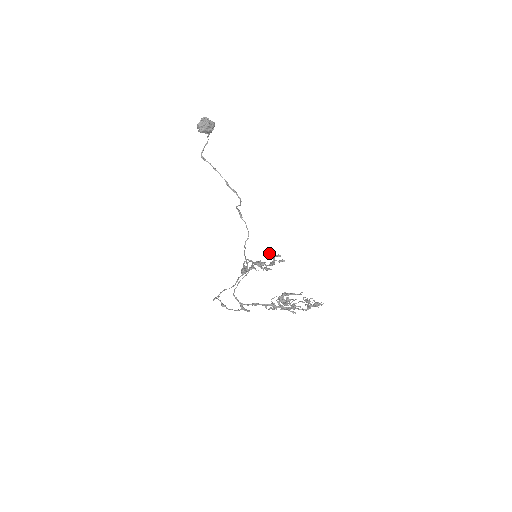
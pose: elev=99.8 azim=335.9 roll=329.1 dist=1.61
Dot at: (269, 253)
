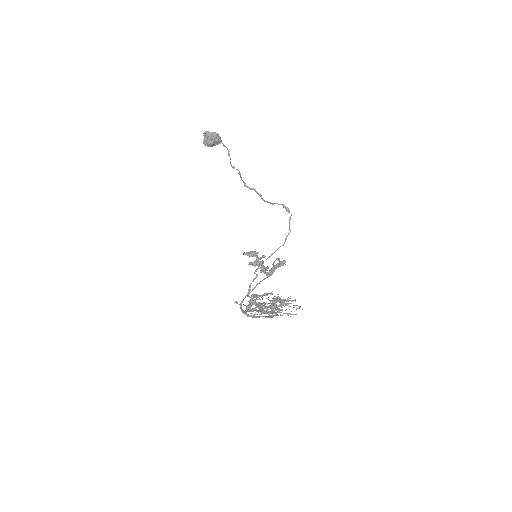
Dot at: (246, 252)
